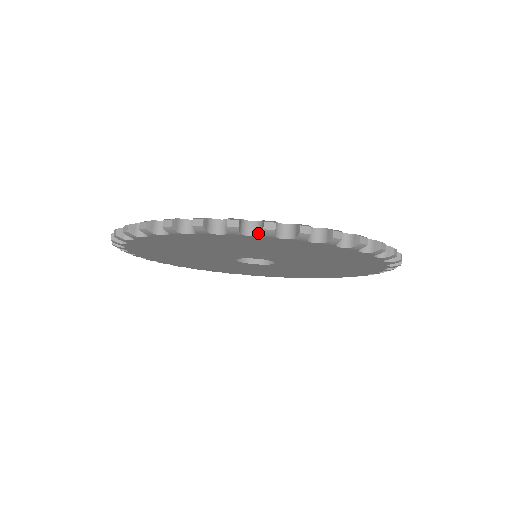
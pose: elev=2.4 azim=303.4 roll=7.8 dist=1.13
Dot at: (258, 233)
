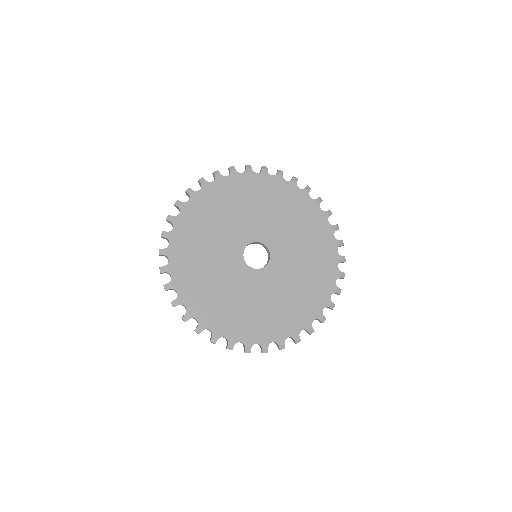
Dot at: (314, 199)
